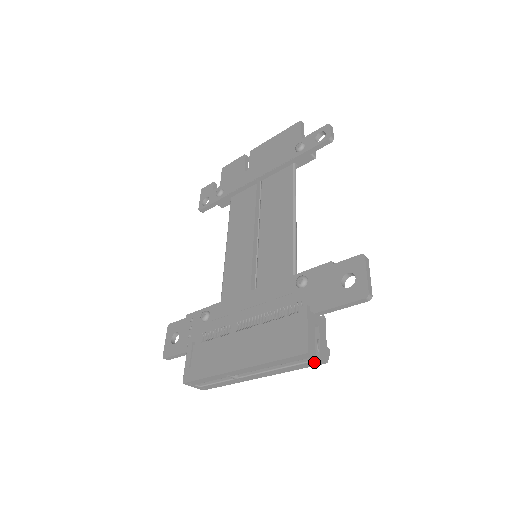
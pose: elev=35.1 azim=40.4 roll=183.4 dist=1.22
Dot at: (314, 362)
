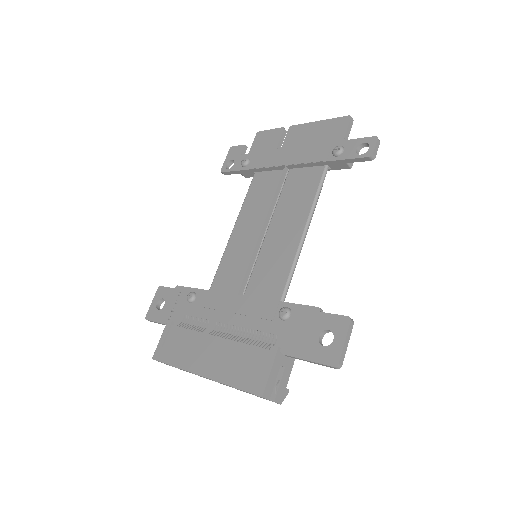
Dot at: (269, 400)
